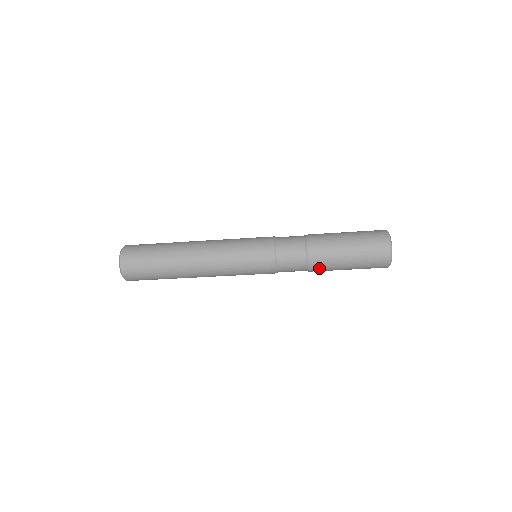
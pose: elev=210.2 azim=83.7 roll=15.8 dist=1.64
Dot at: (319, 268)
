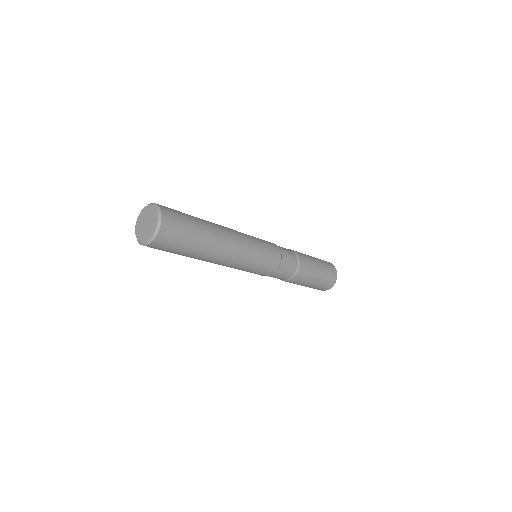
Dot at: occluded
